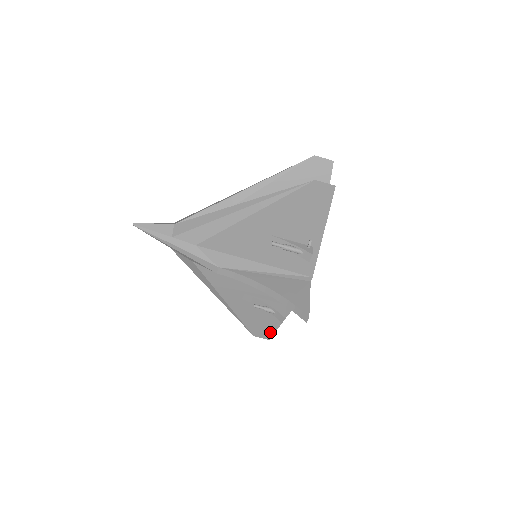
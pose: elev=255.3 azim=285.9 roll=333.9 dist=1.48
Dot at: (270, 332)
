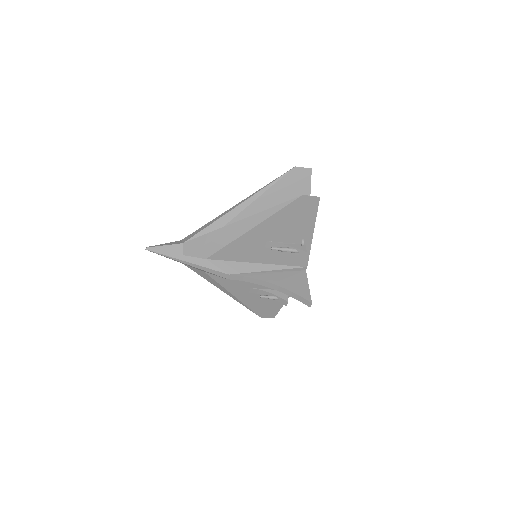
Dot at: (274, 312)
